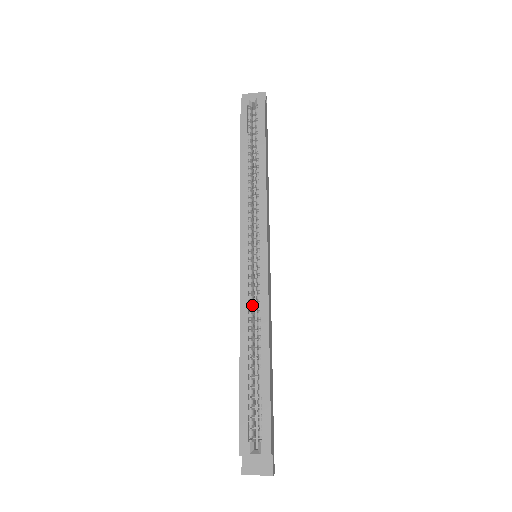
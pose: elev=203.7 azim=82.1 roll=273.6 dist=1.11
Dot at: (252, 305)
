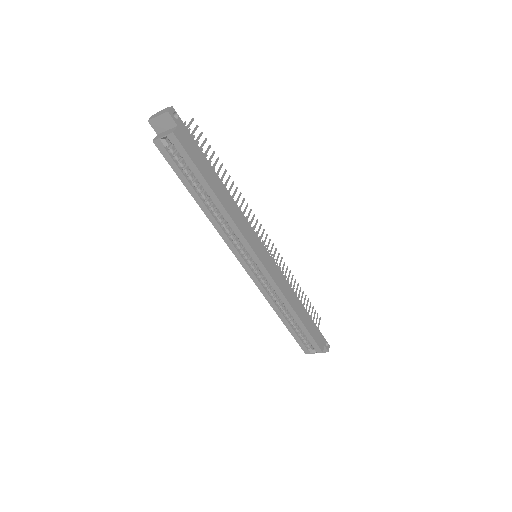
Dot at: (272, 293)
